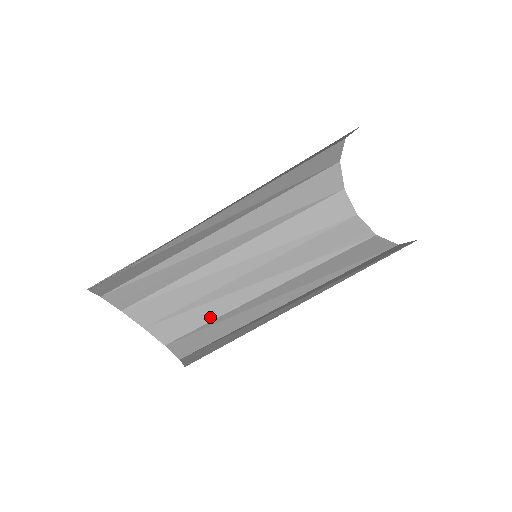
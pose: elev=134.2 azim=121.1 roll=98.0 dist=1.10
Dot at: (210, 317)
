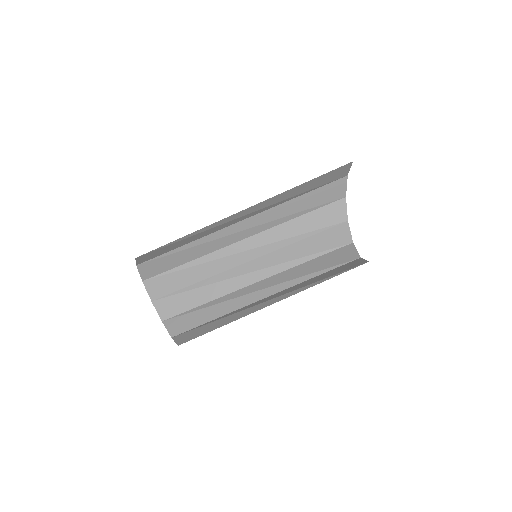
Dot at: (220, 325)
